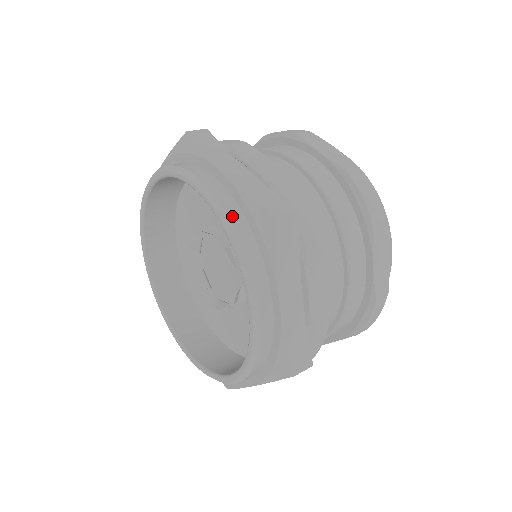
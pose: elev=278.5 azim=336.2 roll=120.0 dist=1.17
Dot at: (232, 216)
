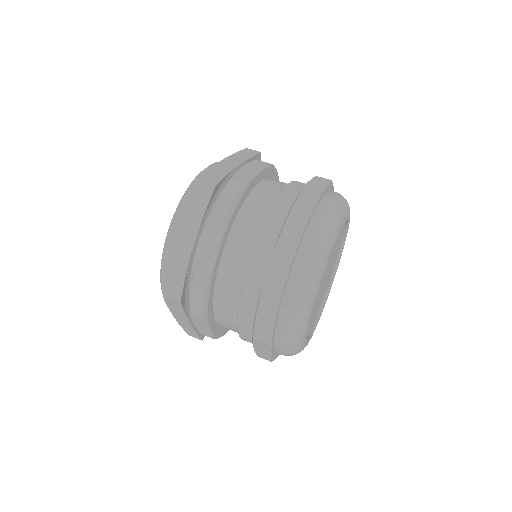
Dot at: (165, 265)
